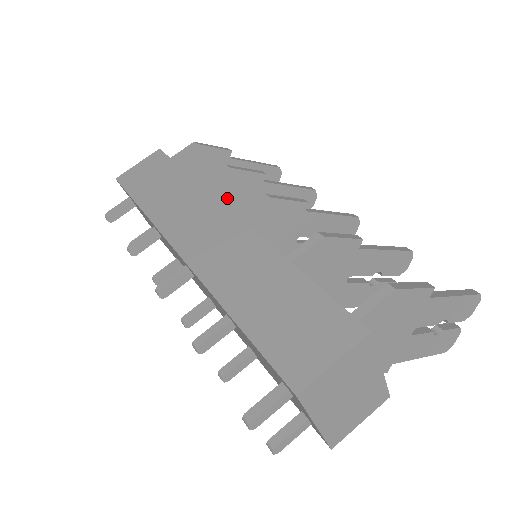
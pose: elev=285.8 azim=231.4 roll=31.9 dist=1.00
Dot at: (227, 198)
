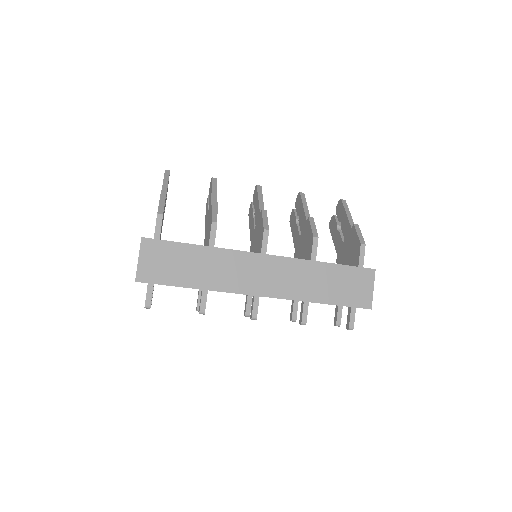
Dot at: occluded
